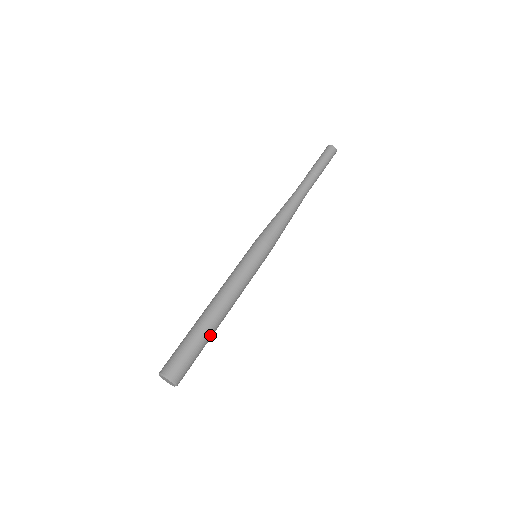
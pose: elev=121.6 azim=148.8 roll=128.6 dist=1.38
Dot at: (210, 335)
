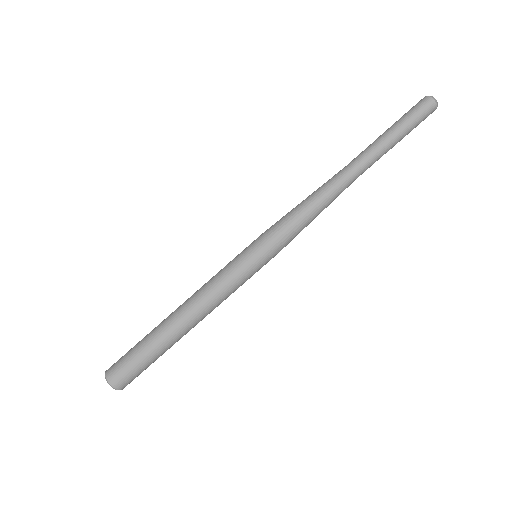
Dot at: occluded
